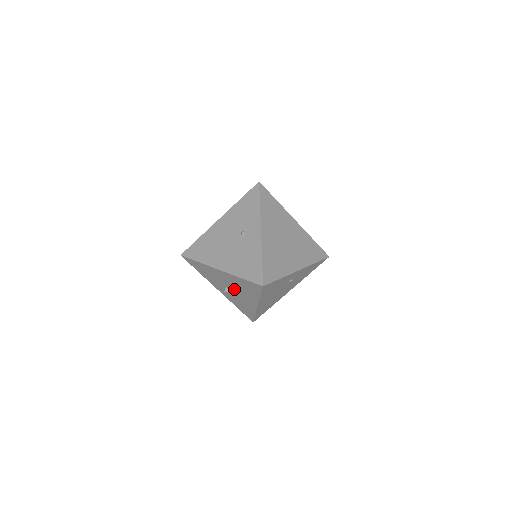
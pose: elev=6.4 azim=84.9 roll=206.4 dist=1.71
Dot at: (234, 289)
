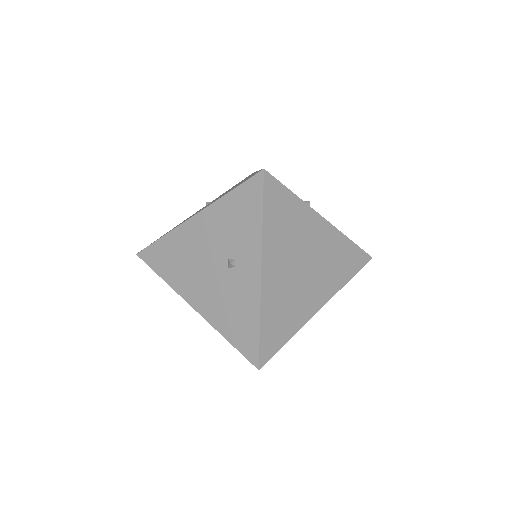
Dot at: occluded
